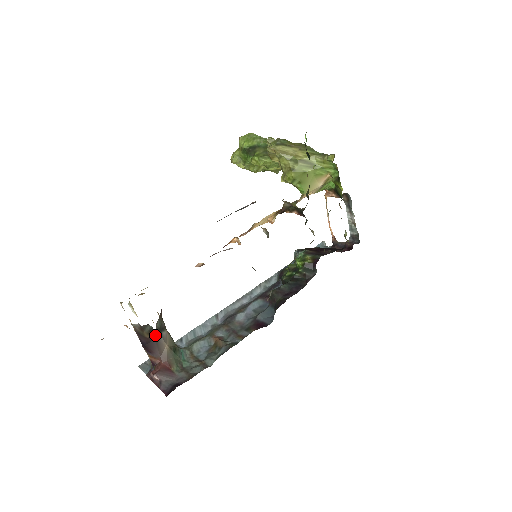
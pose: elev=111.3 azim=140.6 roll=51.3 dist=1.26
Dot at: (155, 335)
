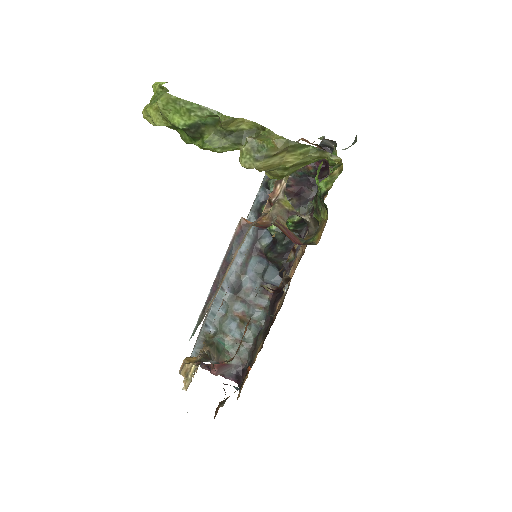
Dot at: occluded
